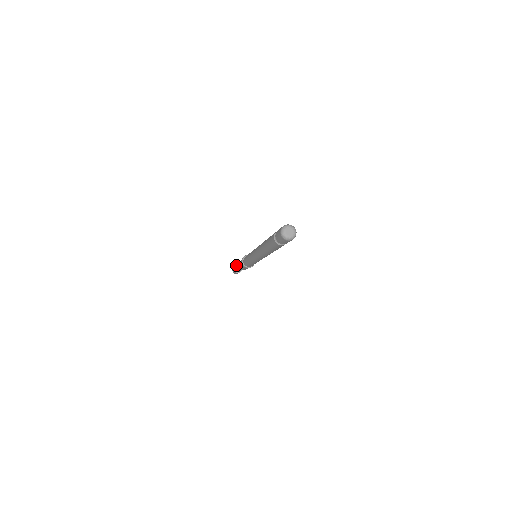
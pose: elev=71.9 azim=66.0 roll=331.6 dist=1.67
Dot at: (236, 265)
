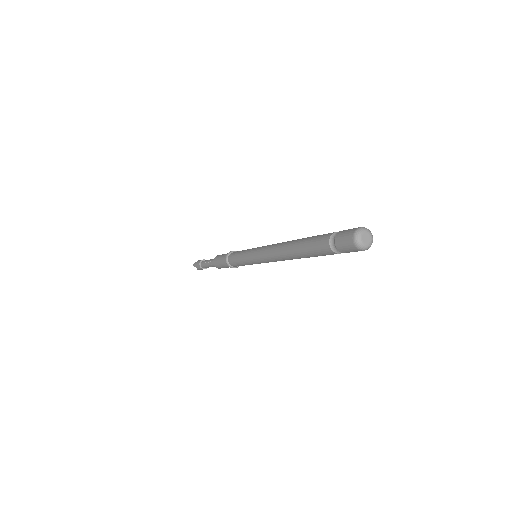
Dot at: (200, 260)
